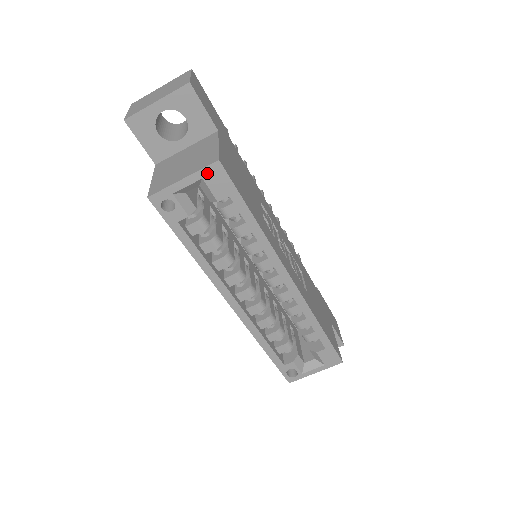
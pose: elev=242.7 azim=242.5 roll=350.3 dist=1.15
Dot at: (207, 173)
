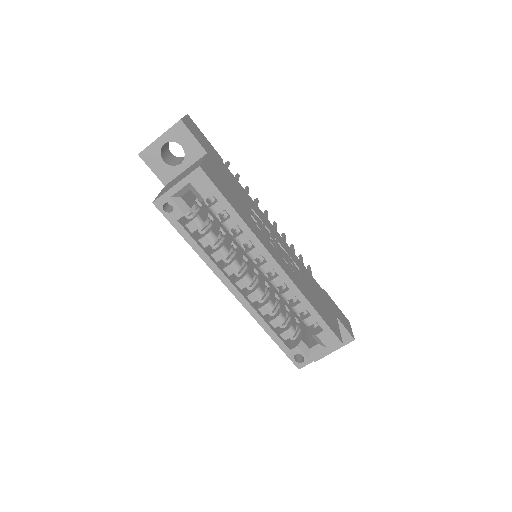
Dot at: (193, 178)
